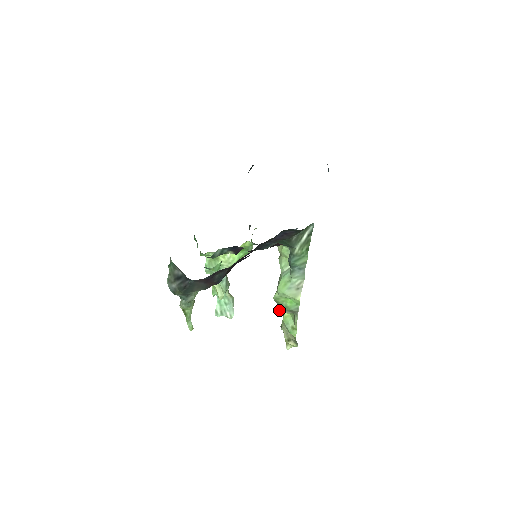
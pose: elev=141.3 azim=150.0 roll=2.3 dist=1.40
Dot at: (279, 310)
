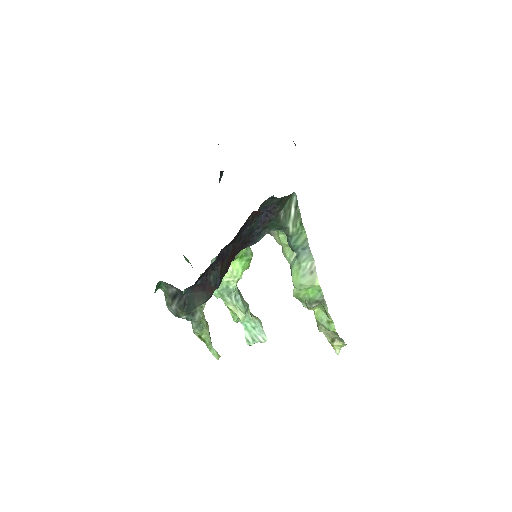
Dot at: occluded
